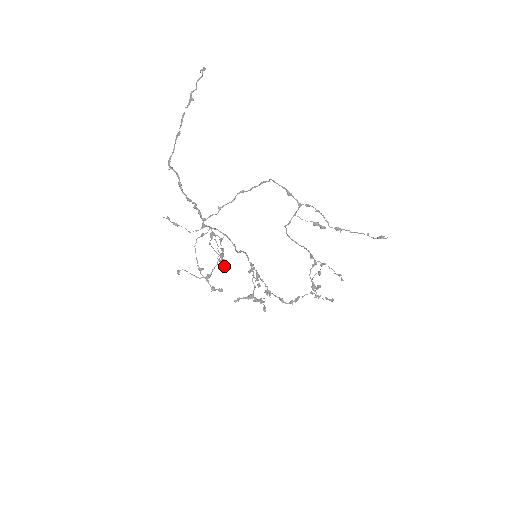
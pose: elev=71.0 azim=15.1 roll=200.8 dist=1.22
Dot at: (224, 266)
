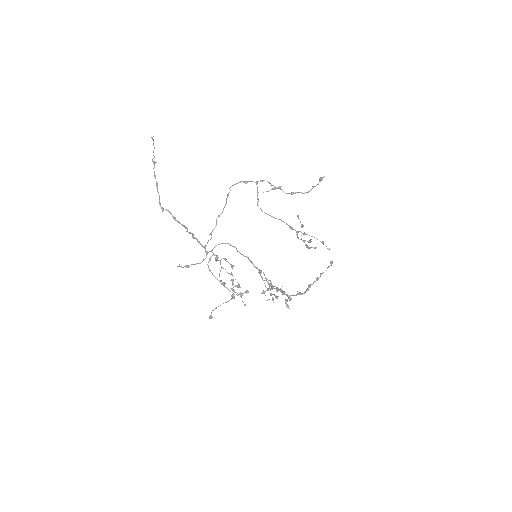
Dot at: occluded
